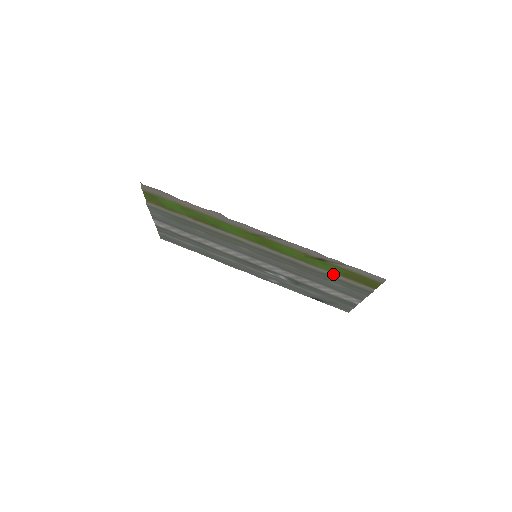
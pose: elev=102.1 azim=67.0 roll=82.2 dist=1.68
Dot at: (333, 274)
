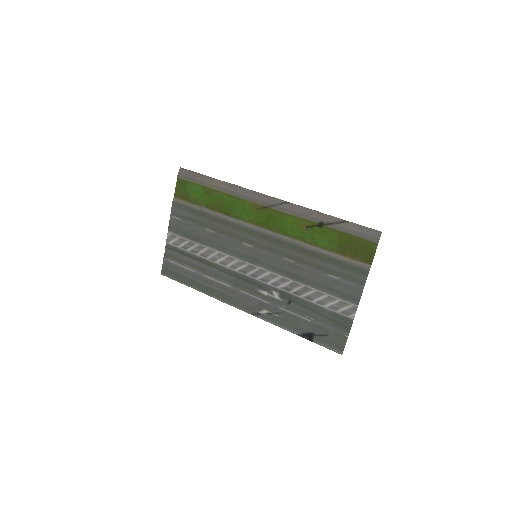
Dot at: (330, 253)
